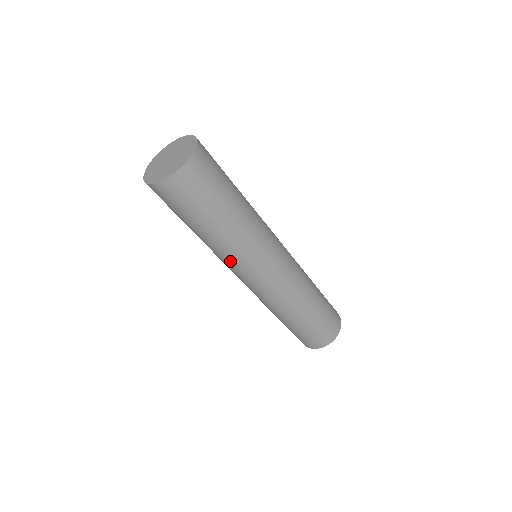
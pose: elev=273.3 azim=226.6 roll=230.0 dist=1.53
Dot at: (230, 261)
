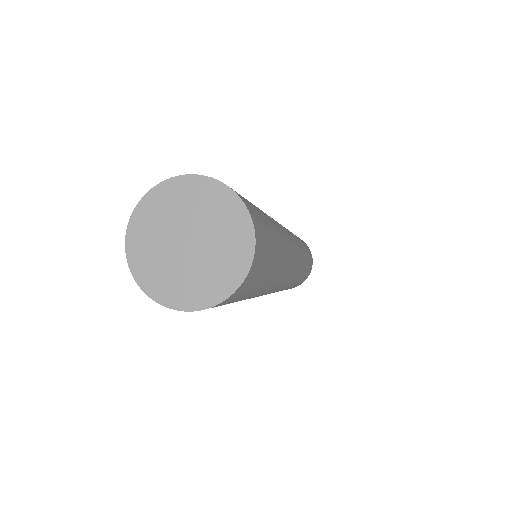
Dot at: occluded
